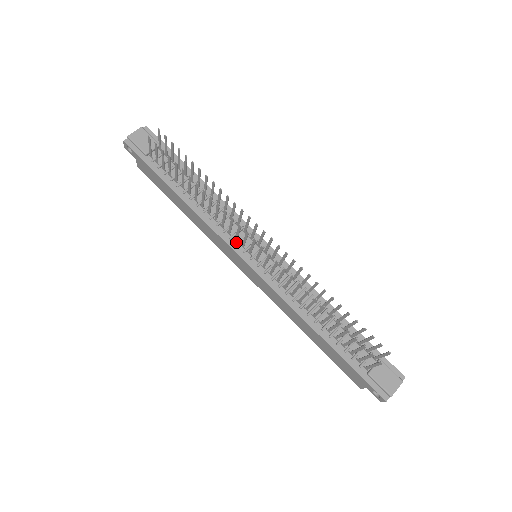
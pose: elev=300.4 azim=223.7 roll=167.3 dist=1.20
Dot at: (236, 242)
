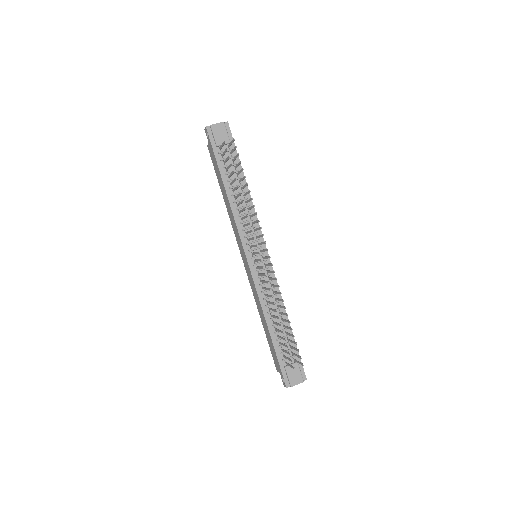
Dot at: (247, 241)
